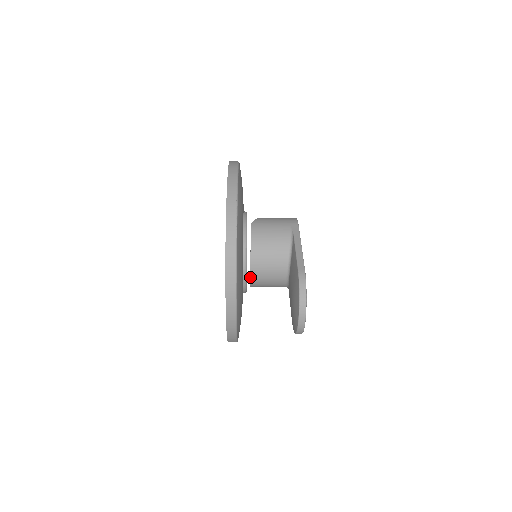
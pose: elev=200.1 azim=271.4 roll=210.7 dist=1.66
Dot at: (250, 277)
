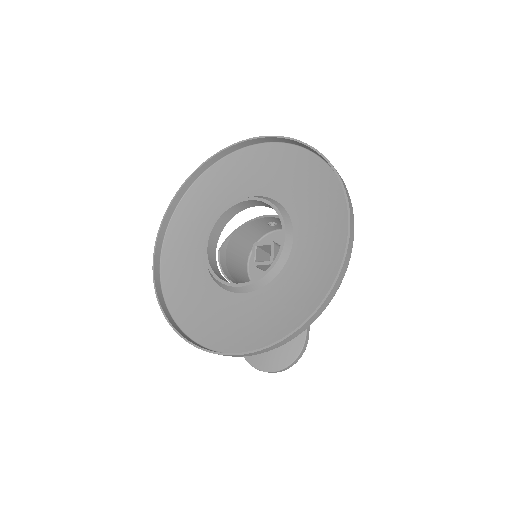
Dot at: occluded
